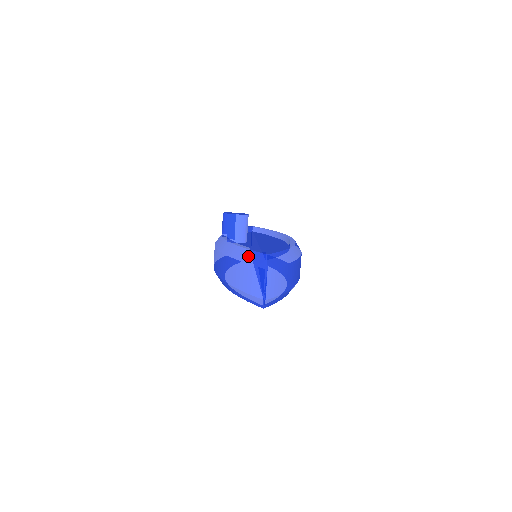
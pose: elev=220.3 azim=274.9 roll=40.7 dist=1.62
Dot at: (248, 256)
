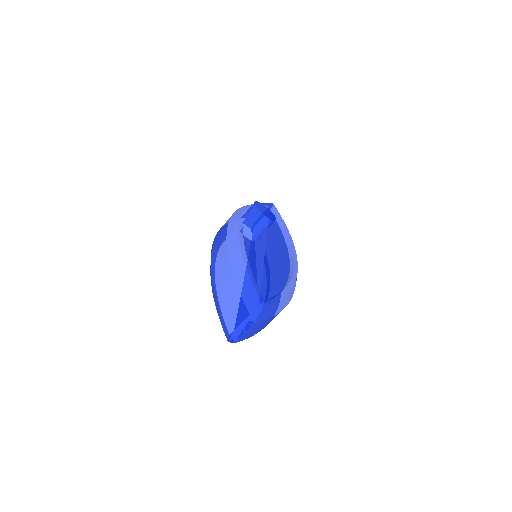
Dot at: (247, 289)
